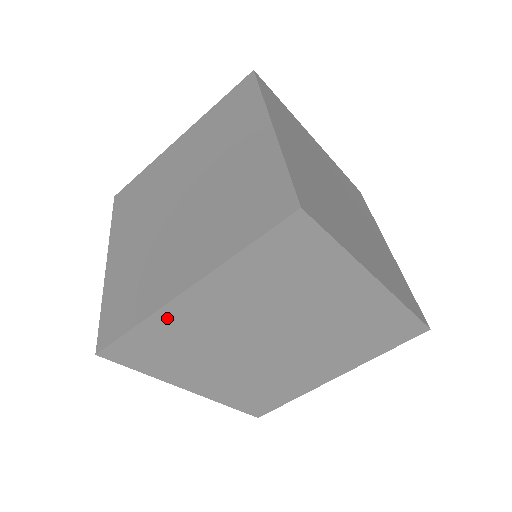
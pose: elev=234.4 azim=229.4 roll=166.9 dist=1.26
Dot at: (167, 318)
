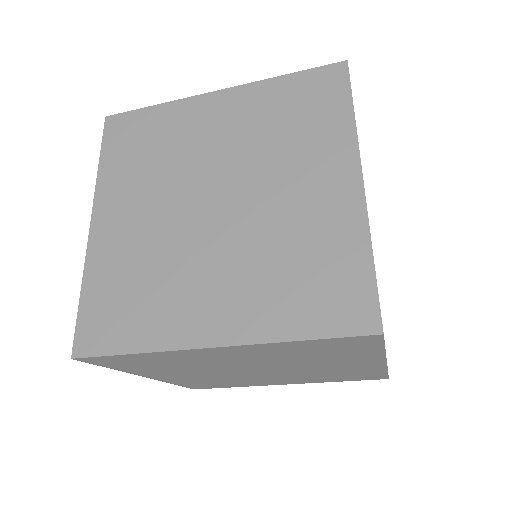
Dot at: (174, 354)
